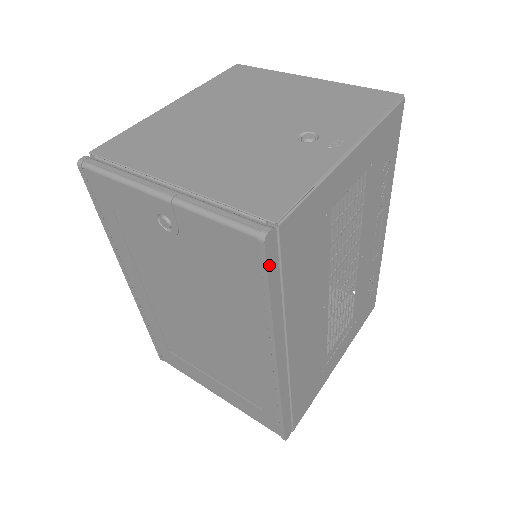
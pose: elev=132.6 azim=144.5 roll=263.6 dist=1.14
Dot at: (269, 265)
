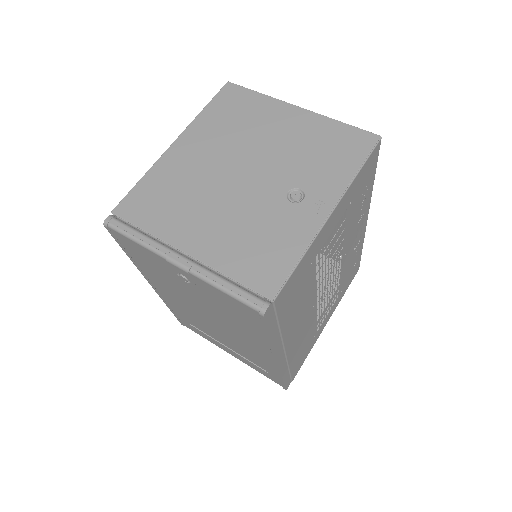
Dot at: (268, 323)
